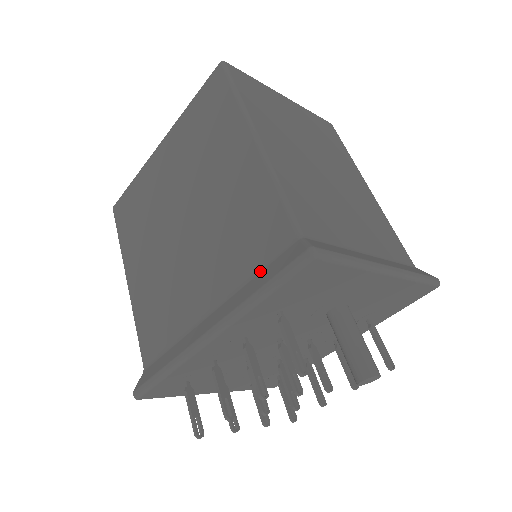
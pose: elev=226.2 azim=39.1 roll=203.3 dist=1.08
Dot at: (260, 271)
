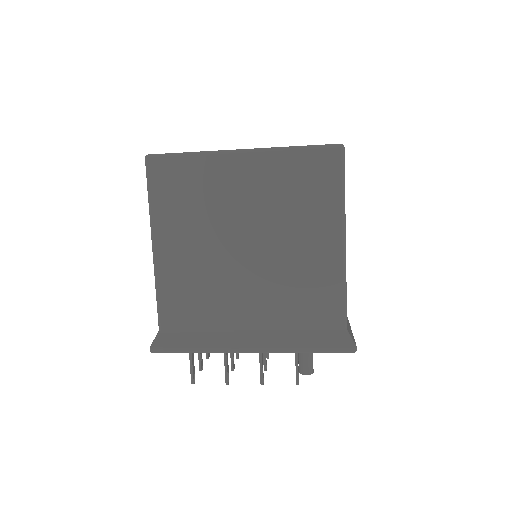
Dot at: (308, 331)
